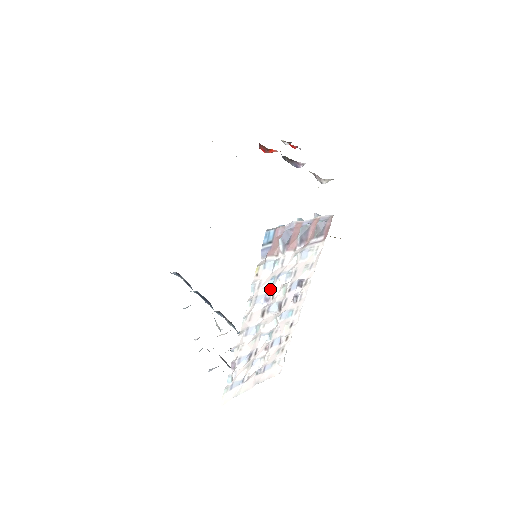
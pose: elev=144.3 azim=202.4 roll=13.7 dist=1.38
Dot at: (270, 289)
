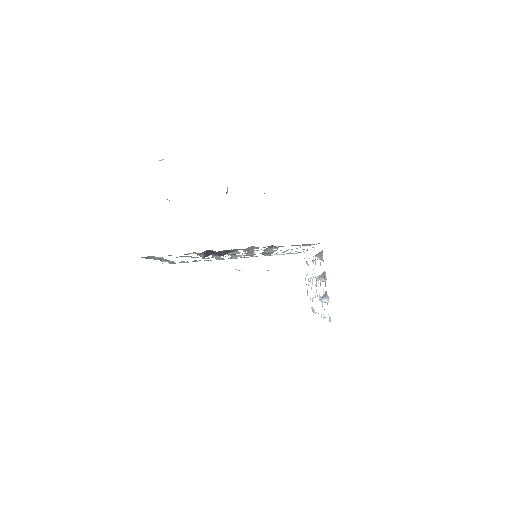
Dot at: occluded
